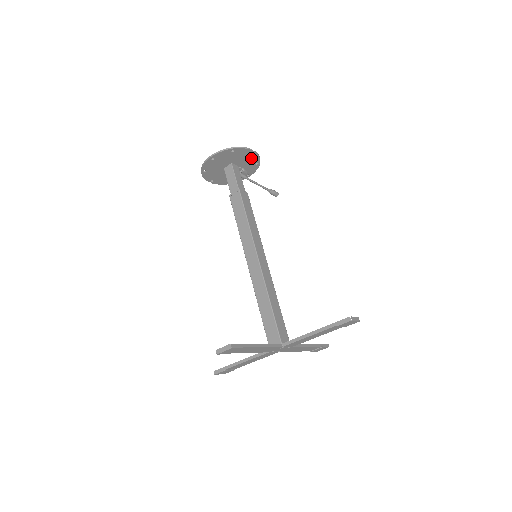
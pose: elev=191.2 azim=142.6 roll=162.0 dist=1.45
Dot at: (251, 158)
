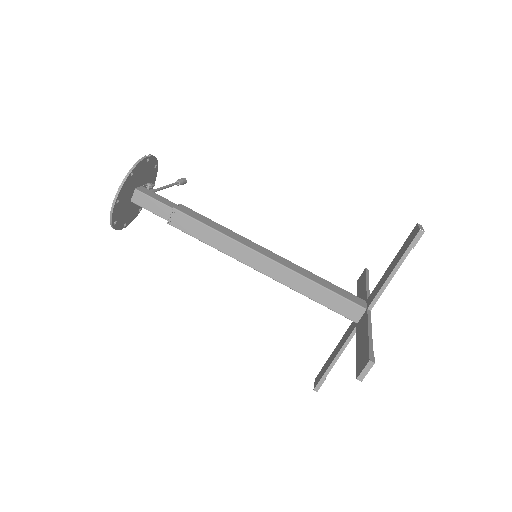
Dot at: (149, 166)
